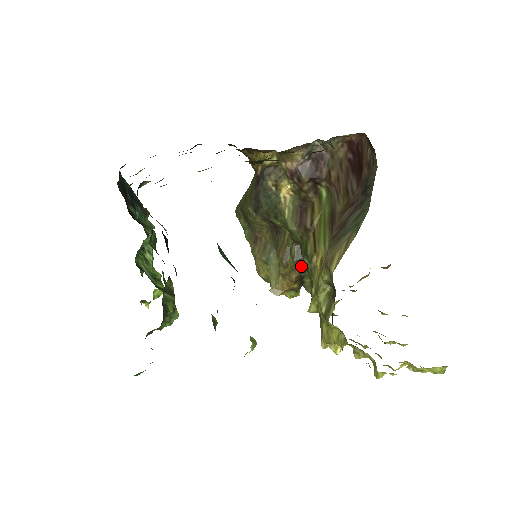
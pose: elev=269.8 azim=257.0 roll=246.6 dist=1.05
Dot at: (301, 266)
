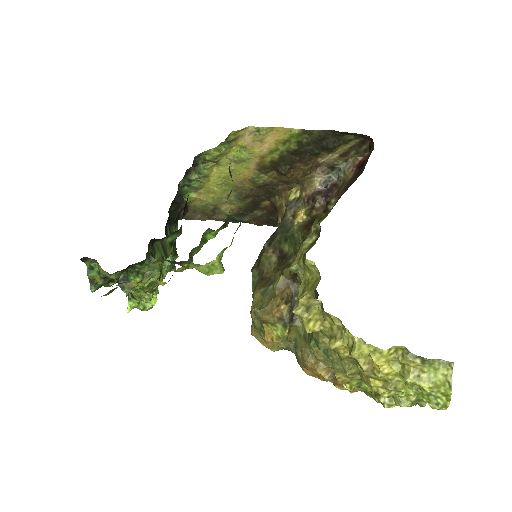
Dot at: (296, 282)
